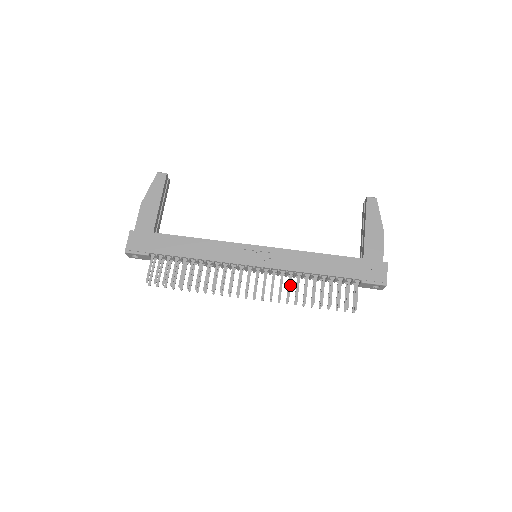
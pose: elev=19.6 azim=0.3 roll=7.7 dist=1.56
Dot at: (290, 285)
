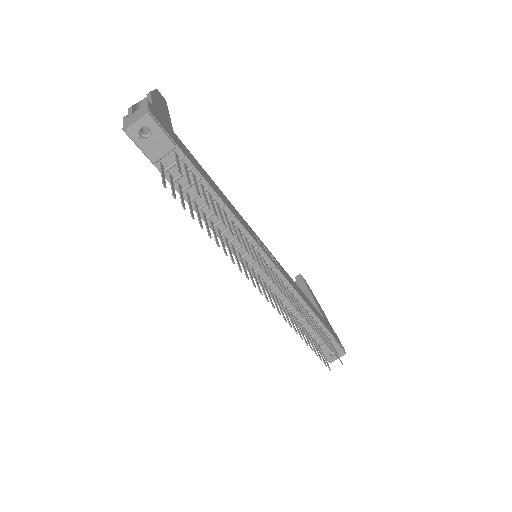
Dot at: occluded
